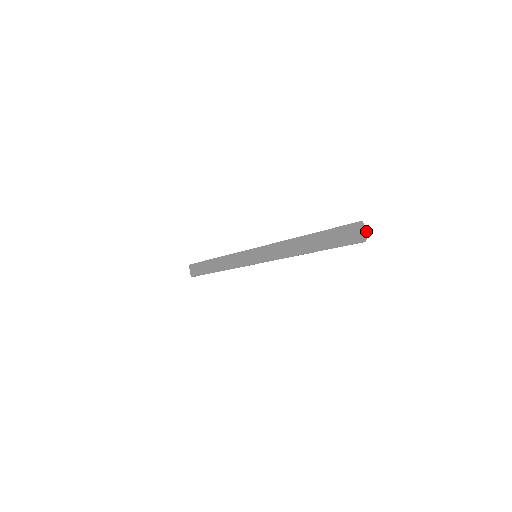
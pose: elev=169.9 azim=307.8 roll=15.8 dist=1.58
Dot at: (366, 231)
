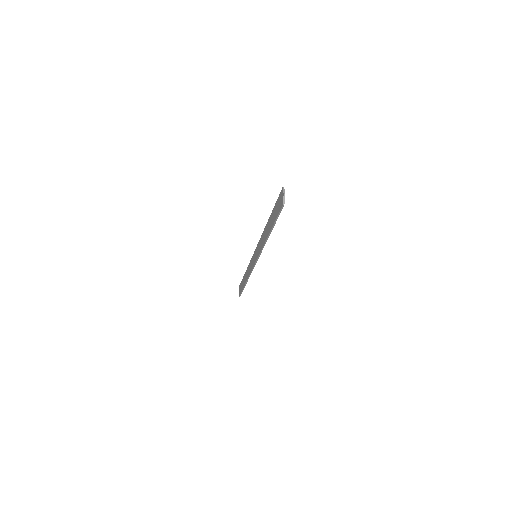
Dot at: (283, 194)
